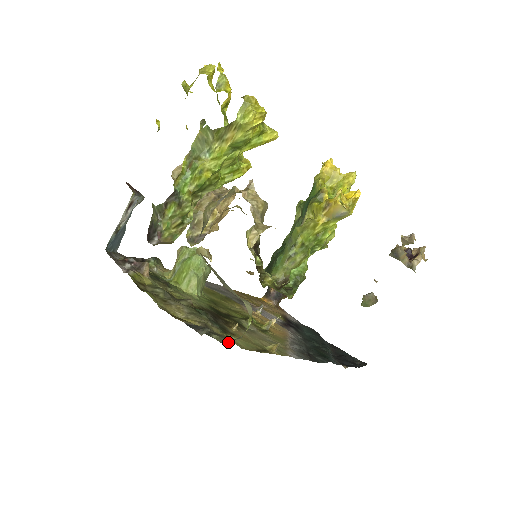
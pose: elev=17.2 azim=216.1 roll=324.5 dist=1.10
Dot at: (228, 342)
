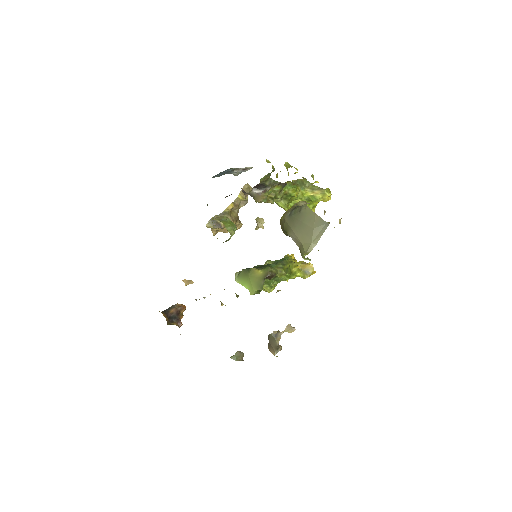
Dot at: occluded
